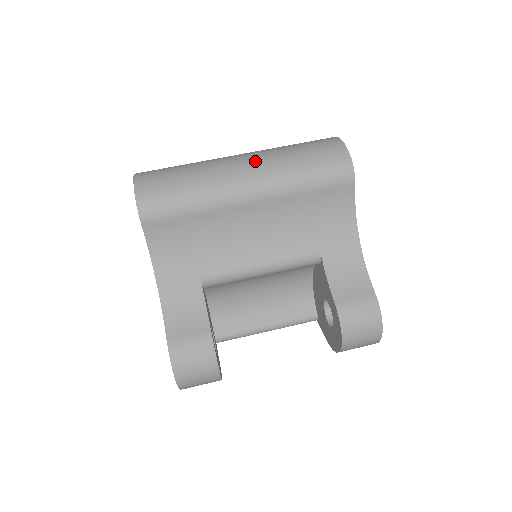
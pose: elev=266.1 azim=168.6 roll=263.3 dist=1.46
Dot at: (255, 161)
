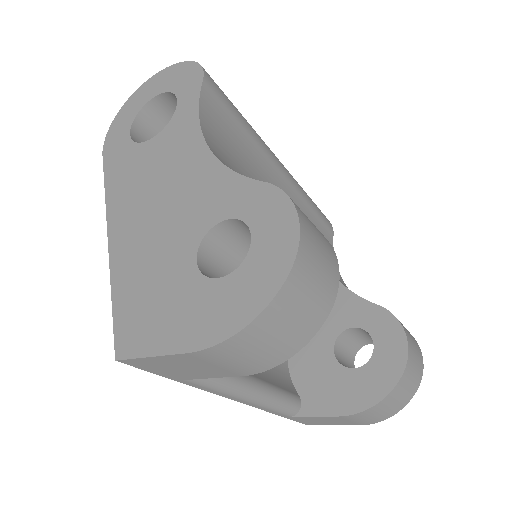
Dot at: occluded
